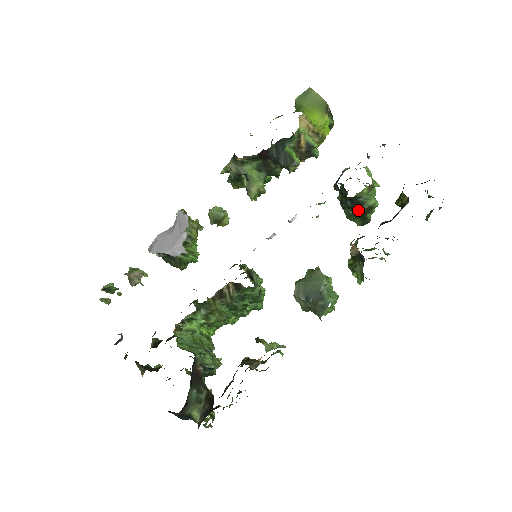
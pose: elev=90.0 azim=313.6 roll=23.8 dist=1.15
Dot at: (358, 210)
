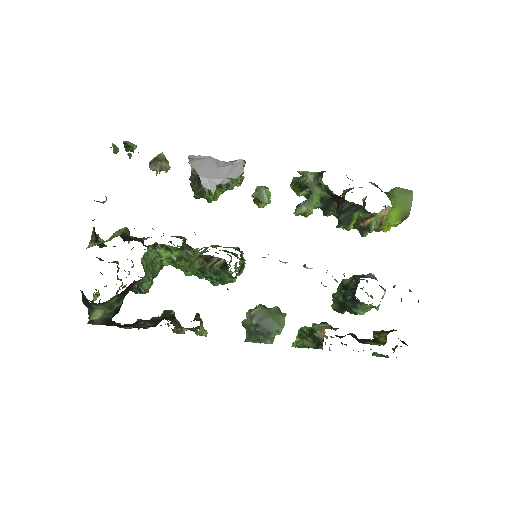
Dot at: (347, 305)
